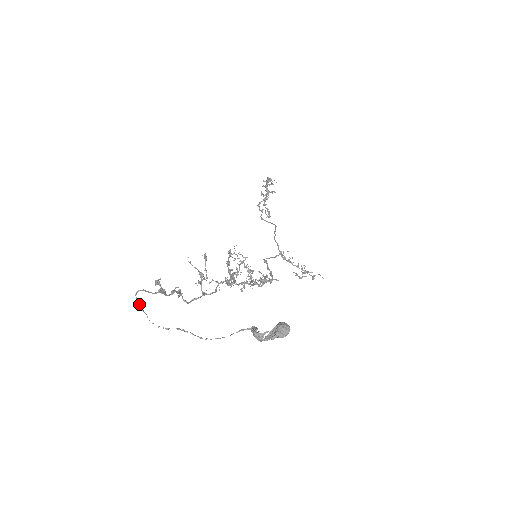
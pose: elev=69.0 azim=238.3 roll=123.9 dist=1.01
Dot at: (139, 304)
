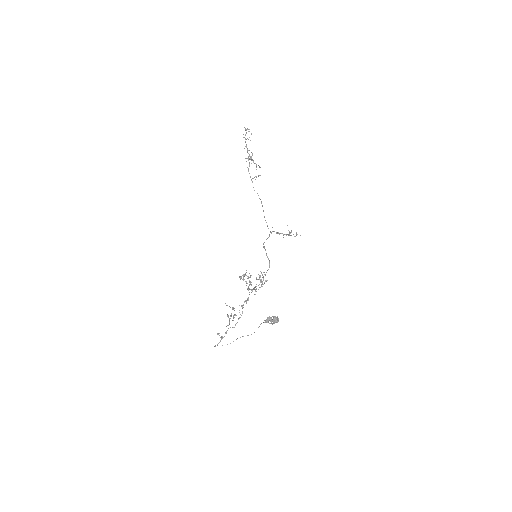
Dot at: occluded
